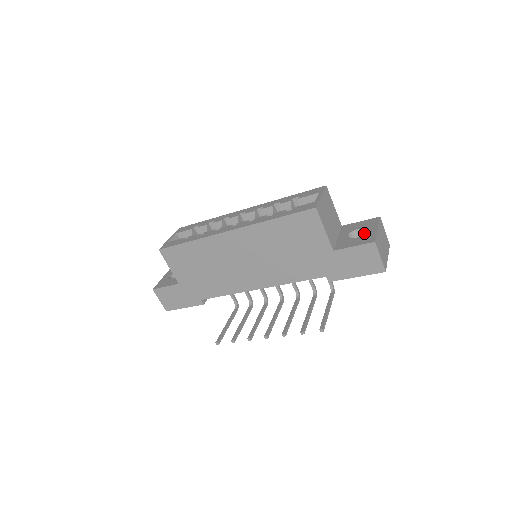
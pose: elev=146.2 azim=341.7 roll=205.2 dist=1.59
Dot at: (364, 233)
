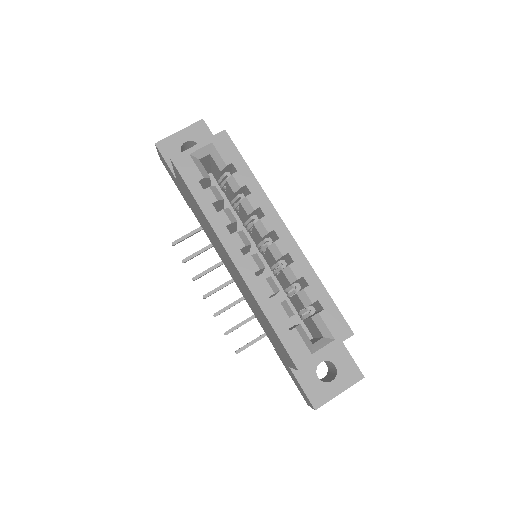
Dot at: (328, 383)
